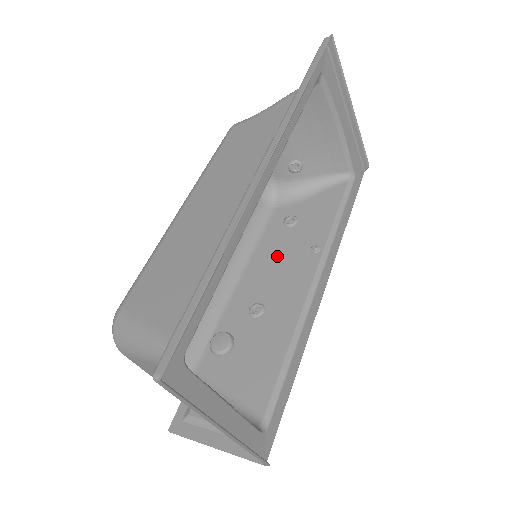
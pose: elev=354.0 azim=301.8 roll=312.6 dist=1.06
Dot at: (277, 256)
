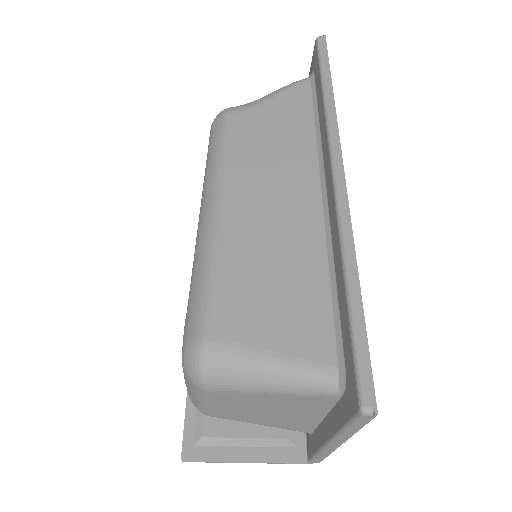
Dot at: occluded
